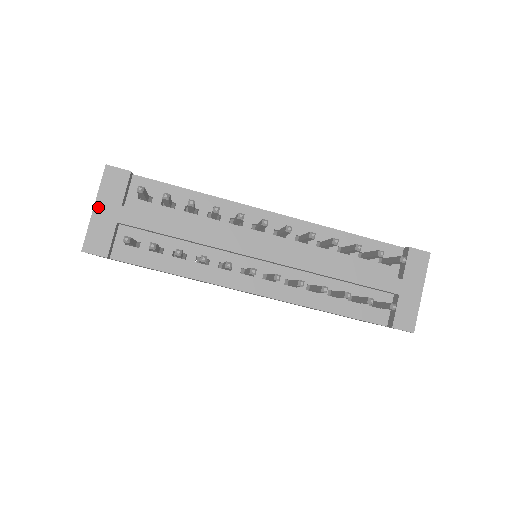
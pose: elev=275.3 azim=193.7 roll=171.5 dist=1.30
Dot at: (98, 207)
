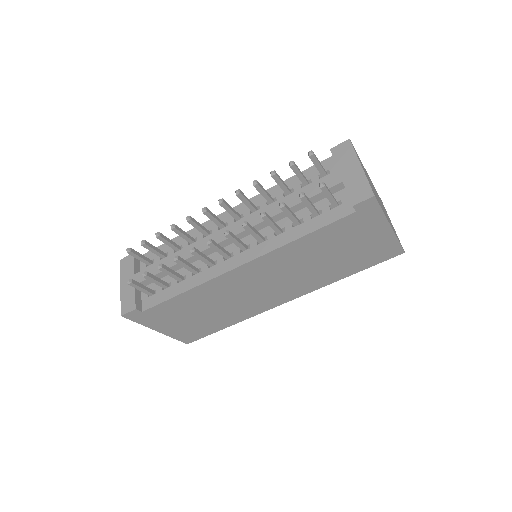
Dot at: (122, 285)
